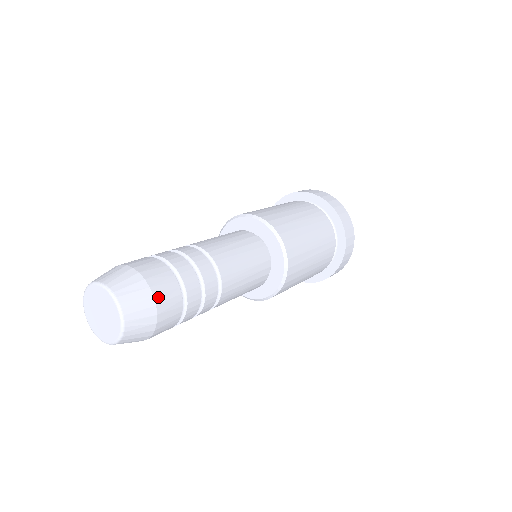
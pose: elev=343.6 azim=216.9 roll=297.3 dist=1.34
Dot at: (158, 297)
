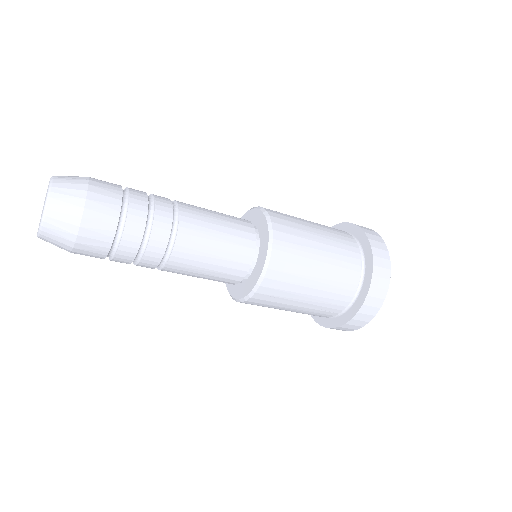
Dot at: occluded
